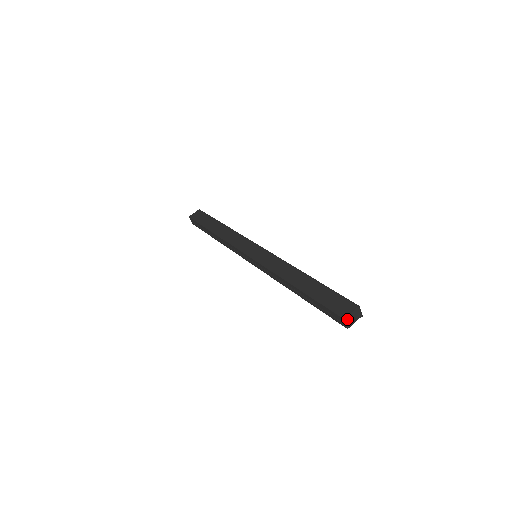
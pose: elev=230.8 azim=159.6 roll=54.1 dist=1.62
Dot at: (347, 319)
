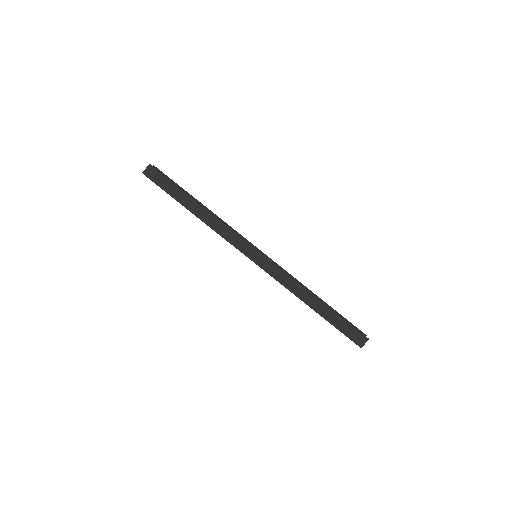
Dot at: (367, 340)
